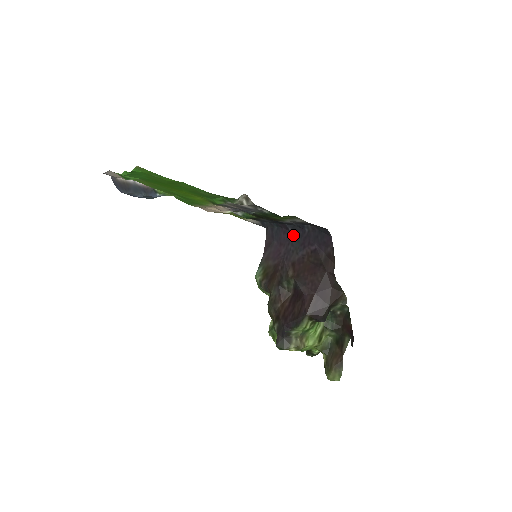
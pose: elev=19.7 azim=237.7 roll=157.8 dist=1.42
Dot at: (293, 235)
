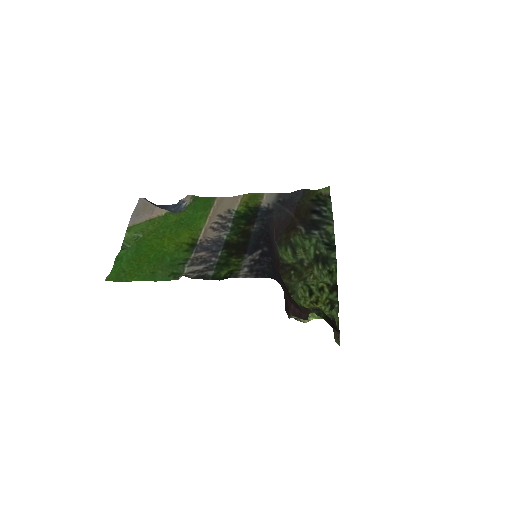
Dot at: (272, 250)
